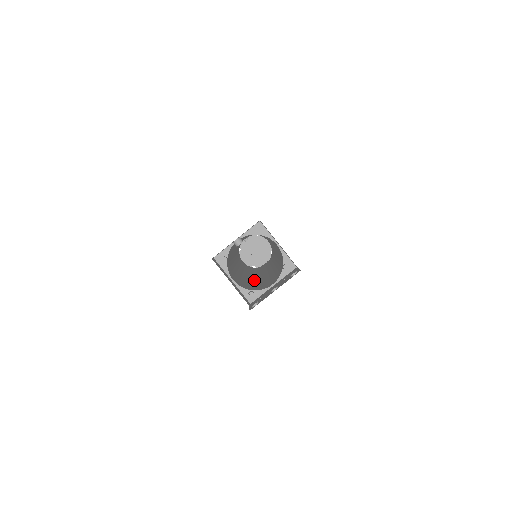
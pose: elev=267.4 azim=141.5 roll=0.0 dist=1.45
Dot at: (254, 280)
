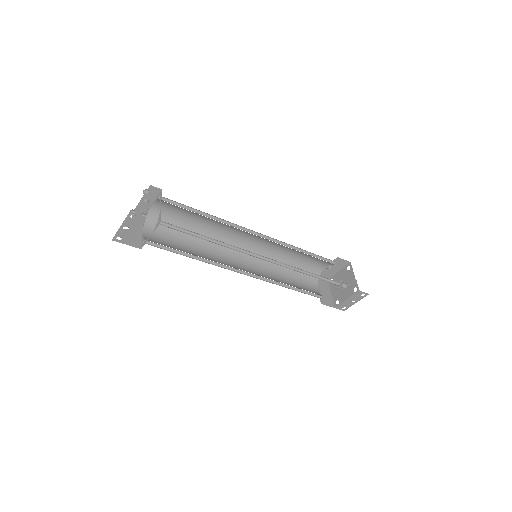
Dot at: occluded
